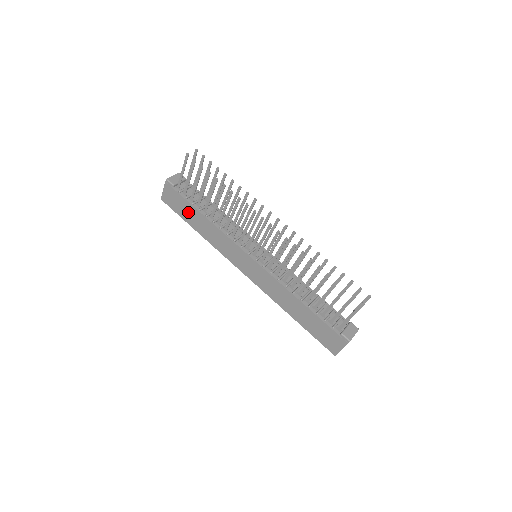
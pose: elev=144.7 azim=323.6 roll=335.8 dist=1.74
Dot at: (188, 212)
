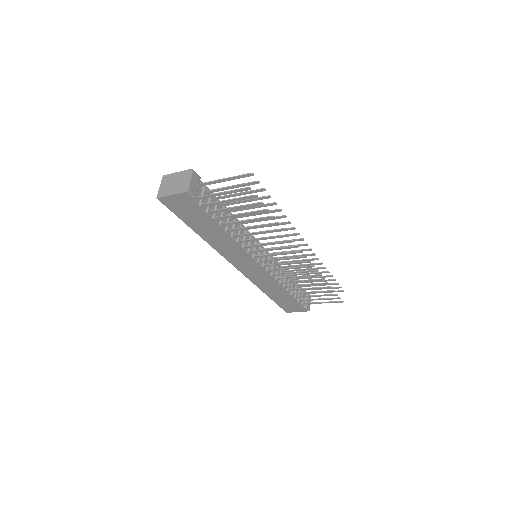
Dot at: (199, 221)
